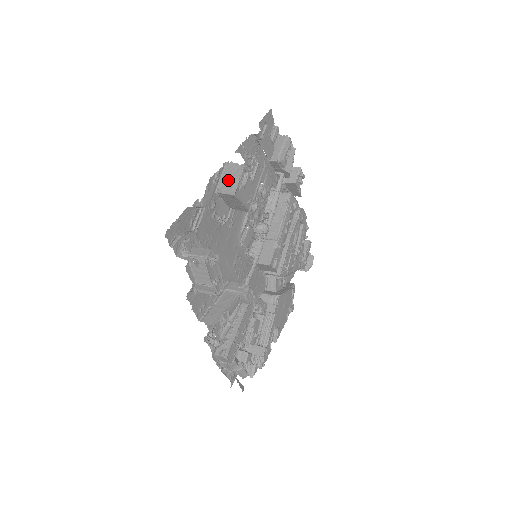
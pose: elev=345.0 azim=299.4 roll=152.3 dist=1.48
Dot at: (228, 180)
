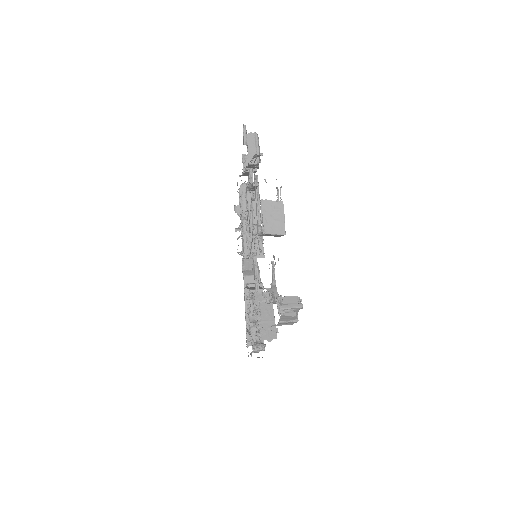
Dot at: (272, 220)
